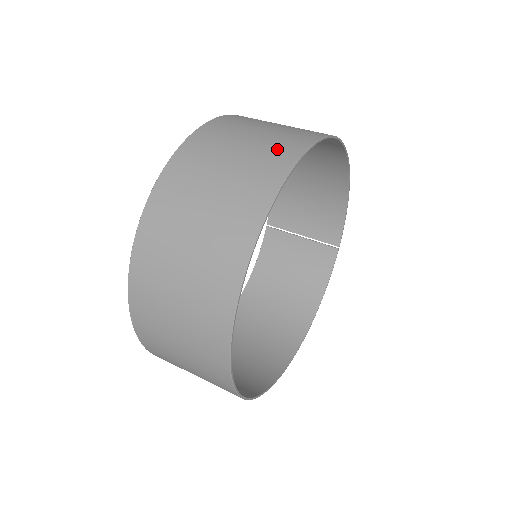
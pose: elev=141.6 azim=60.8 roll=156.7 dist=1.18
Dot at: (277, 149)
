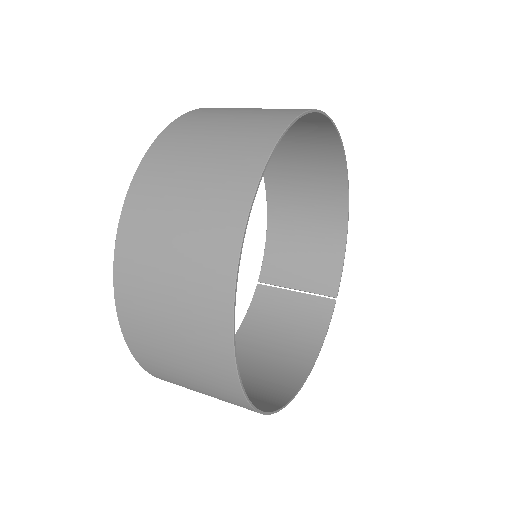
Dot at: occluded
